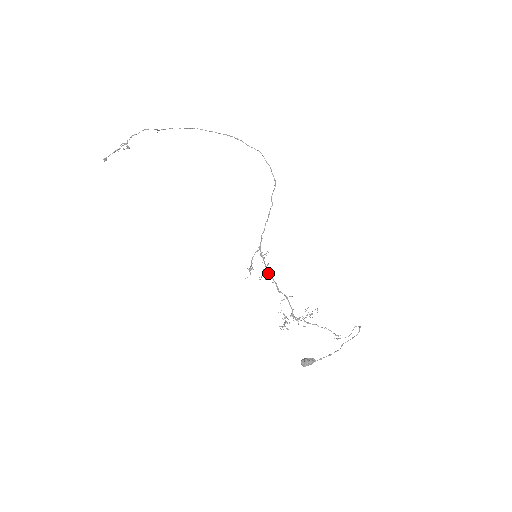
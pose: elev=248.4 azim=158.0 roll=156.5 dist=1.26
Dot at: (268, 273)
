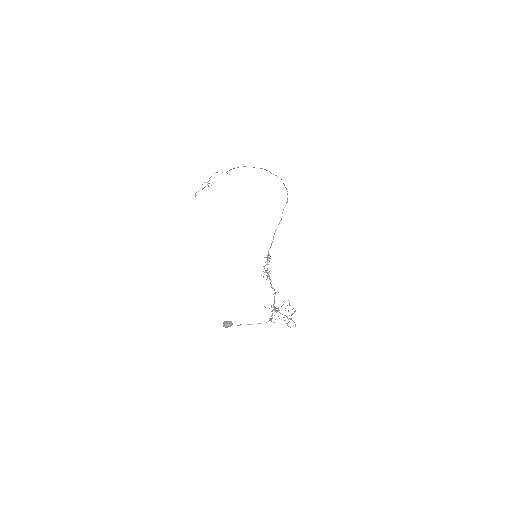
Dot at: (268, 272)
